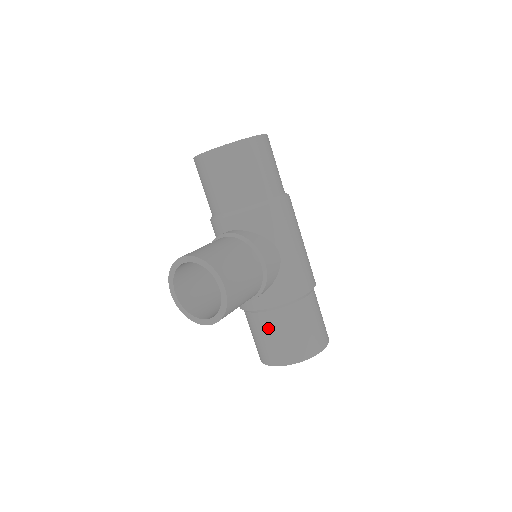
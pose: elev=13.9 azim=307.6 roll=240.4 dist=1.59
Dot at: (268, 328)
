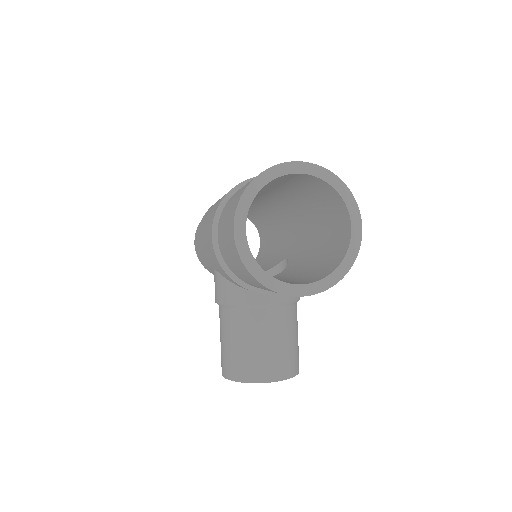
Dot at: occluded
